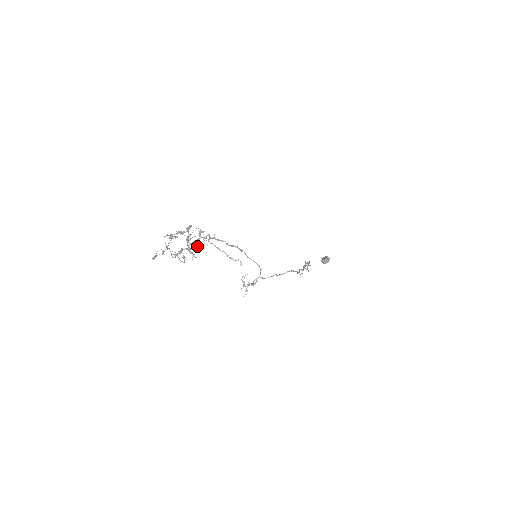
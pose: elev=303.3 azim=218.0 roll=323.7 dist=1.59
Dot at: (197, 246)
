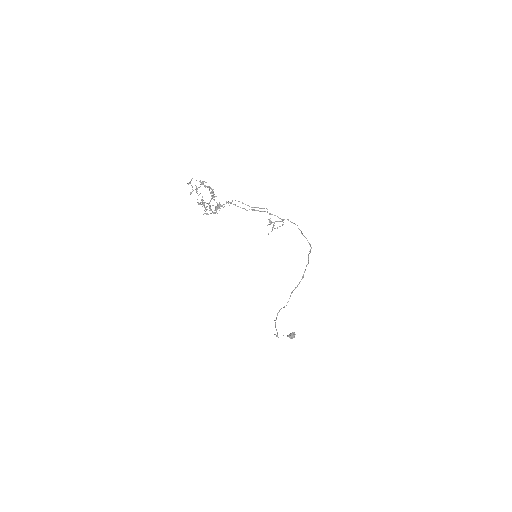
Dot at: (214, 213)
